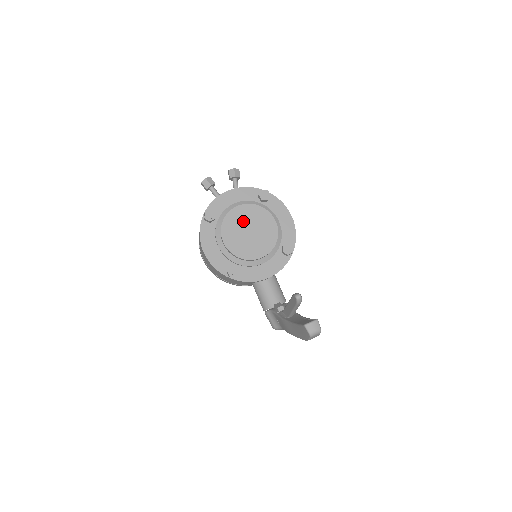
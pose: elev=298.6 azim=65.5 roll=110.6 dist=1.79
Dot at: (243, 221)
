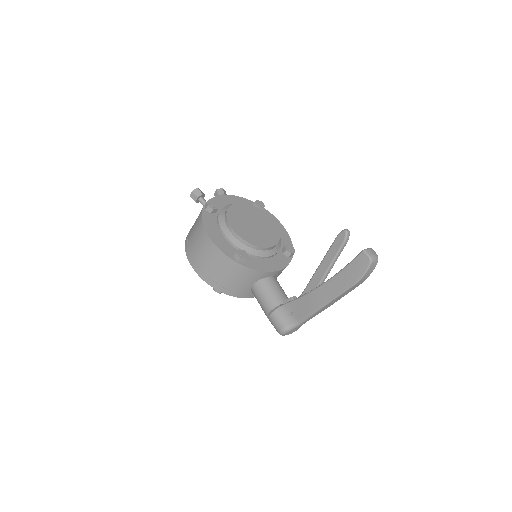
Dot at: (246, 215)
